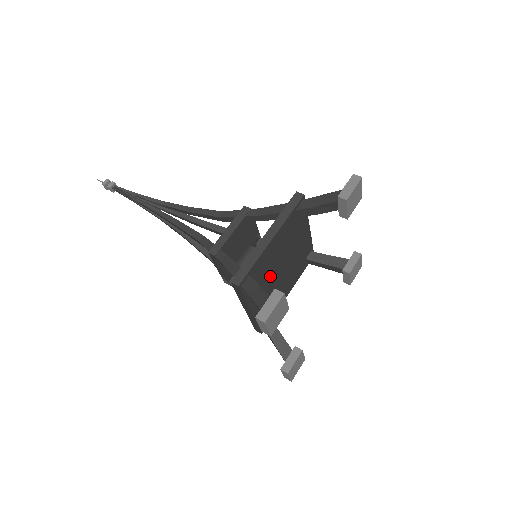
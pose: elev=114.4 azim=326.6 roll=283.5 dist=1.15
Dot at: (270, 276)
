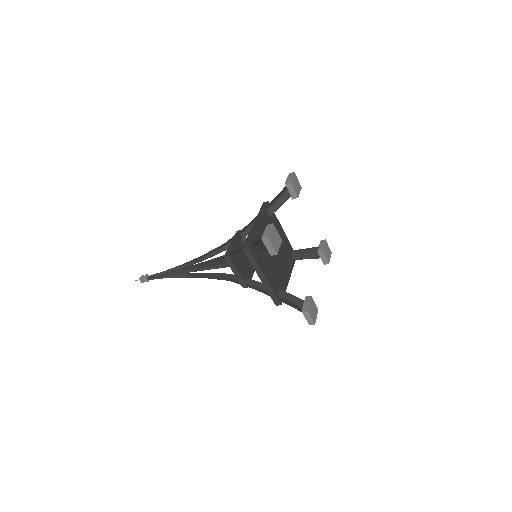
Dot at: (277, 266)
